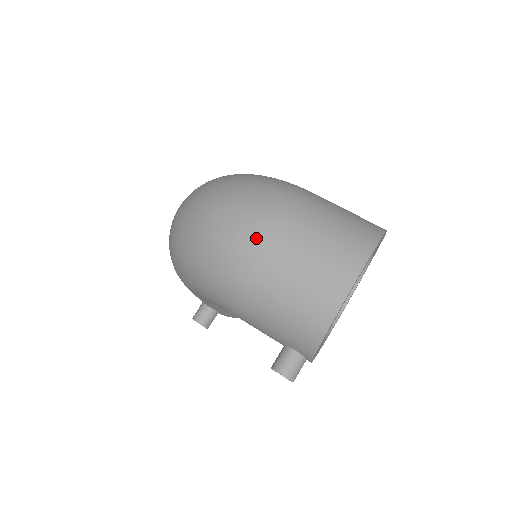
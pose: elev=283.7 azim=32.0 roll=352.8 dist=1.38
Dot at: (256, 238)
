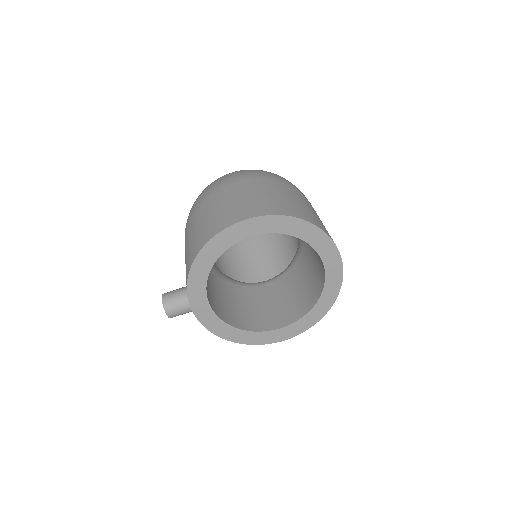
Dot at: (222, 183)
